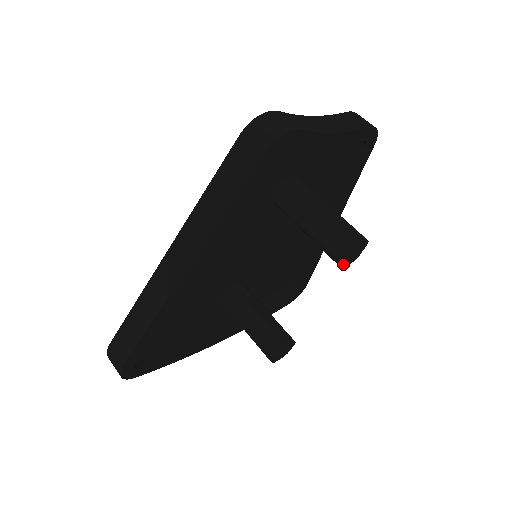
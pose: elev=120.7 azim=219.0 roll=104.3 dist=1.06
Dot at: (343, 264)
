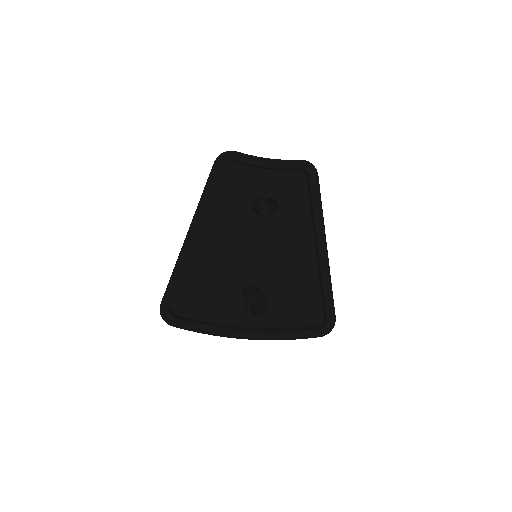
Dot at: (264, 213)
